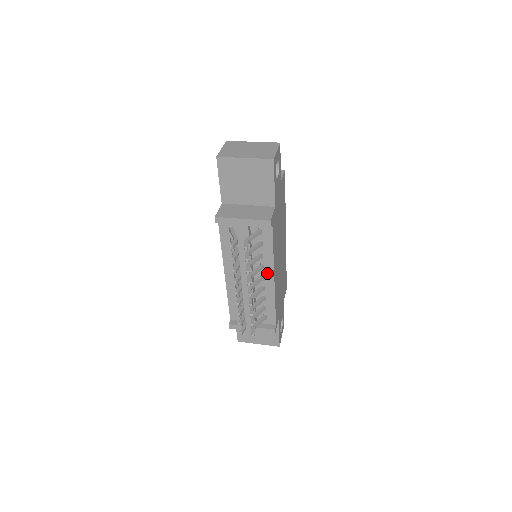
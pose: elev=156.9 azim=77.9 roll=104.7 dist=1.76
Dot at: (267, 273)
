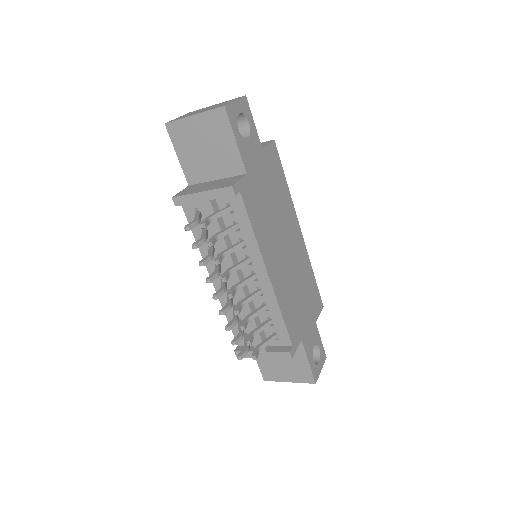
Dot at: (257, 268)
